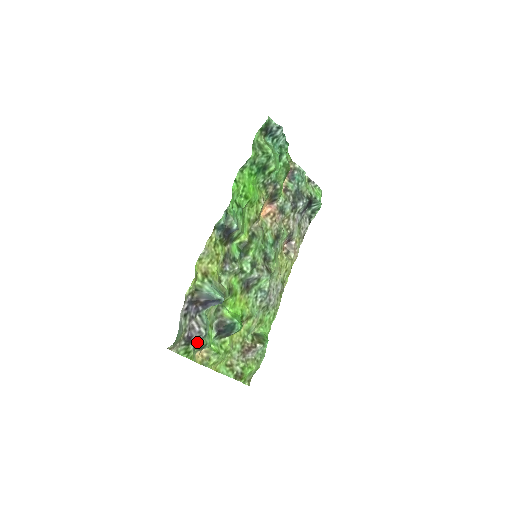
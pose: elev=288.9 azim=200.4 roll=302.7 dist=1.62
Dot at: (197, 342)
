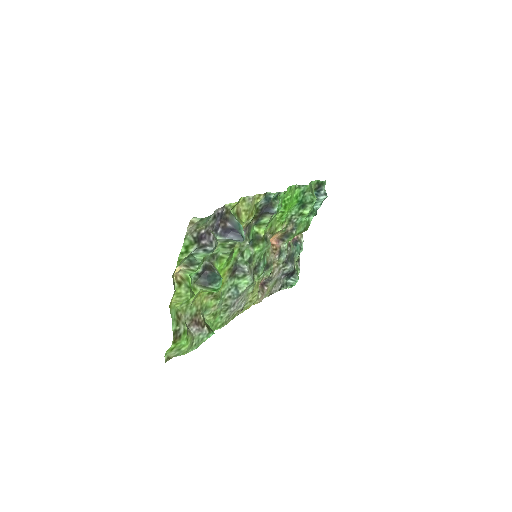
Dot at: (199, 251)
